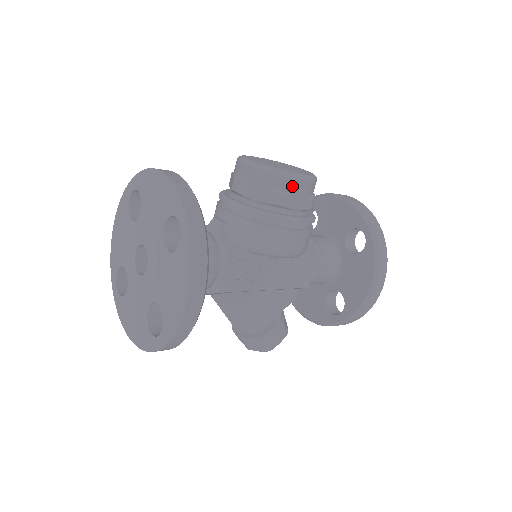
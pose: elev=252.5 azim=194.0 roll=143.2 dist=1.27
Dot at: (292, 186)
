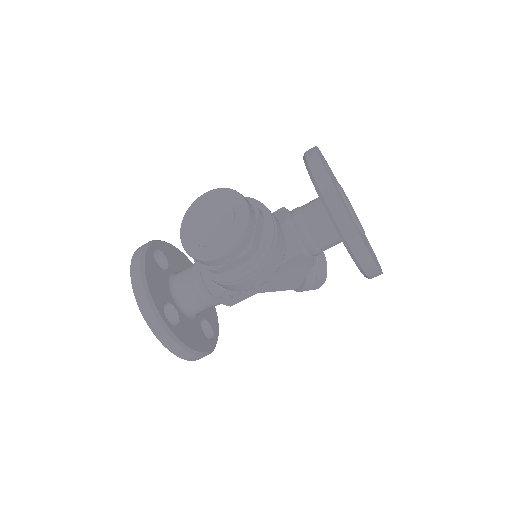
Dot at: (217, 263)
